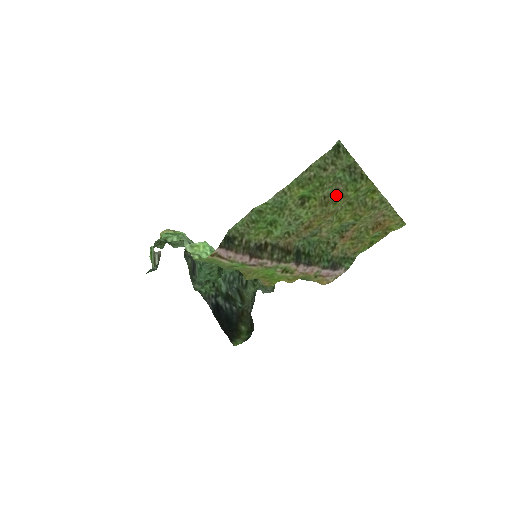
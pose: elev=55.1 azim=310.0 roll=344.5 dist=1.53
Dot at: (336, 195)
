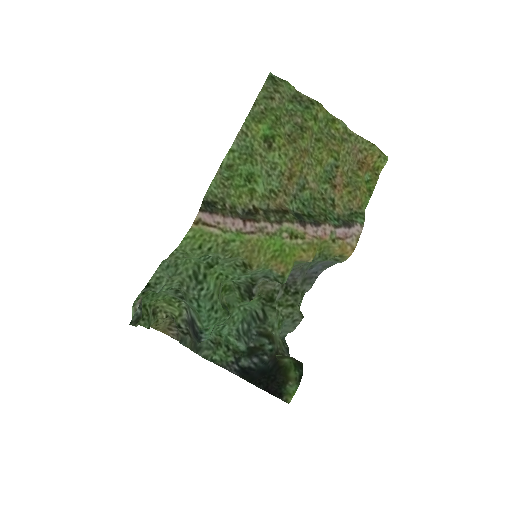
Dot at: (298, 129)
